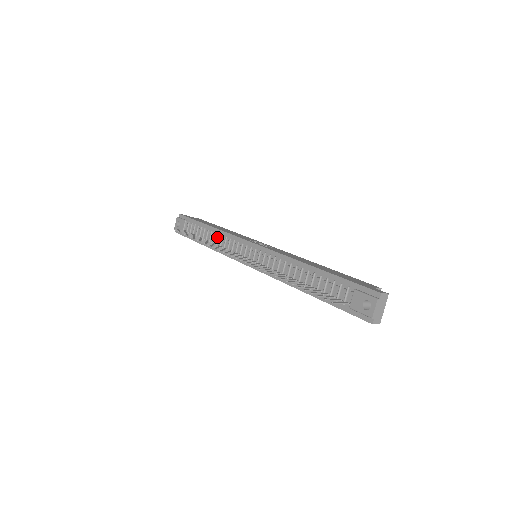
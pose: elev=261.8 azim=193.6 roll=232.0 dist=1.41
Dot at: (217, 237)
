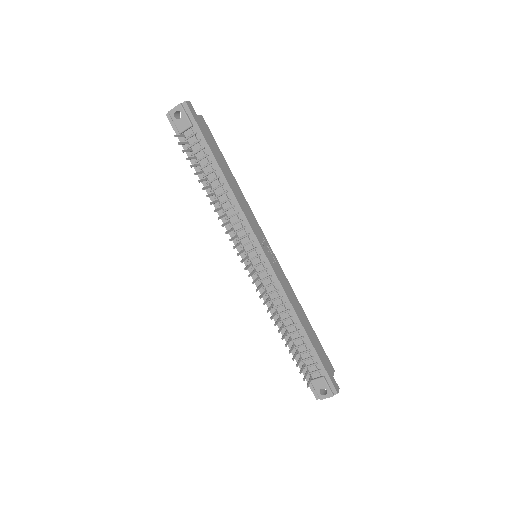
Dot at: (227, 200)
